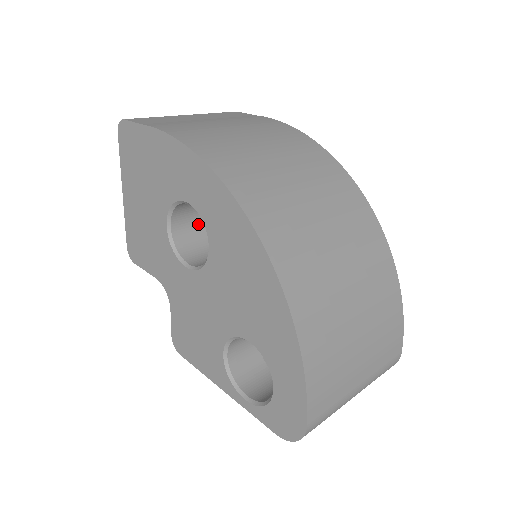
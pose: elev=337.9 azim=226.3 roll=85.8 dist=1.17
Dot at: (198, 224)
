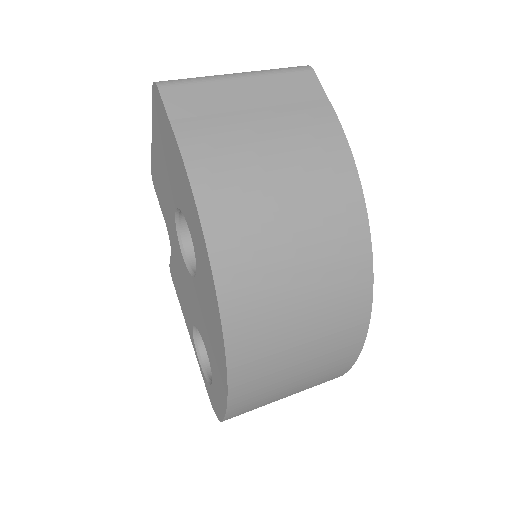
Dot at: occluded
